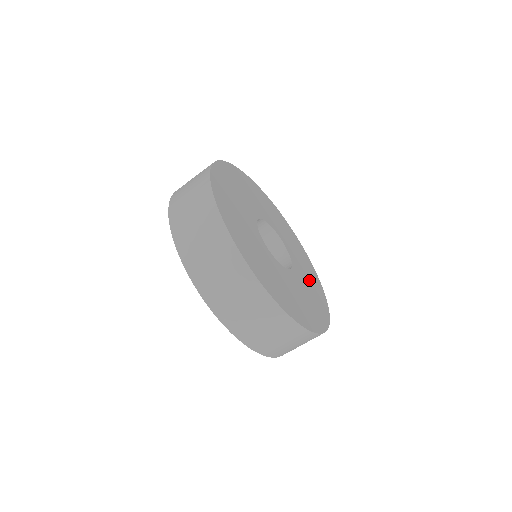
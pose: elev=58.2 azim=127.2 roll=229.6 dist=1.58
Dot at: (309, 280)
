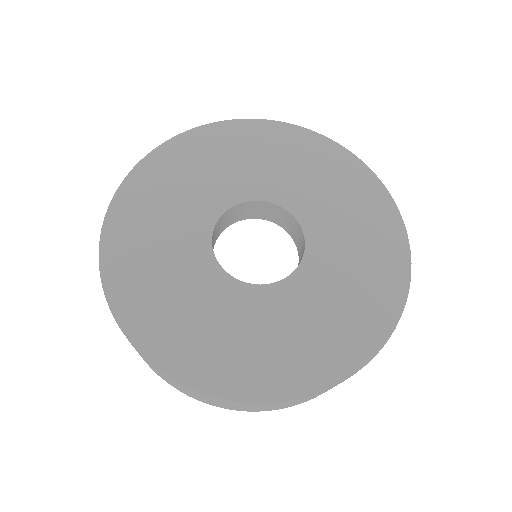
Dot at: (317, 179)
